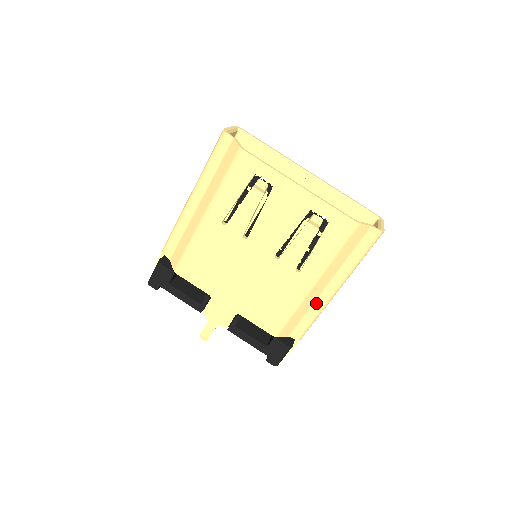
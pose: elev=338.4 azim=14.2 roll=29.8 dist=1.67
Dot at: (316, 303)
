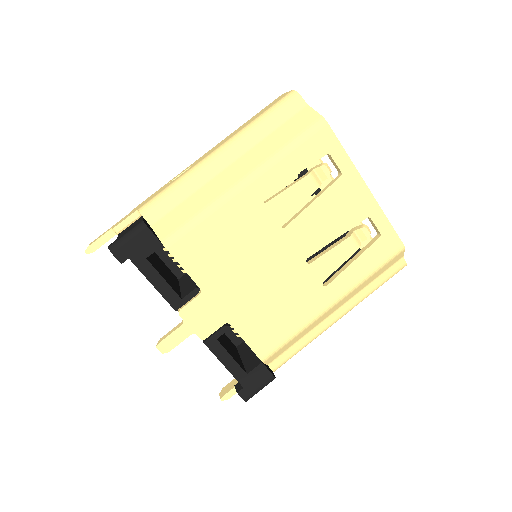
Dot at: (315, 329)
